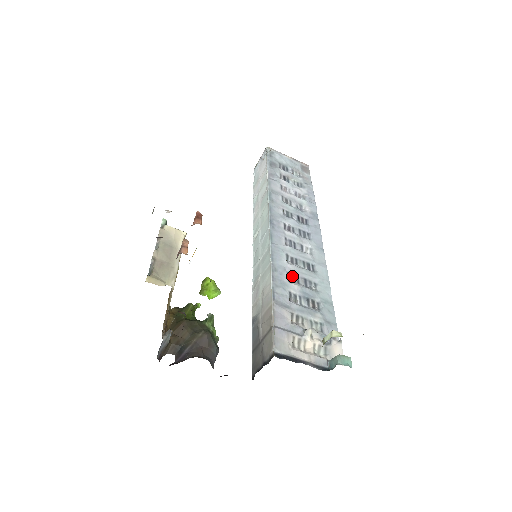
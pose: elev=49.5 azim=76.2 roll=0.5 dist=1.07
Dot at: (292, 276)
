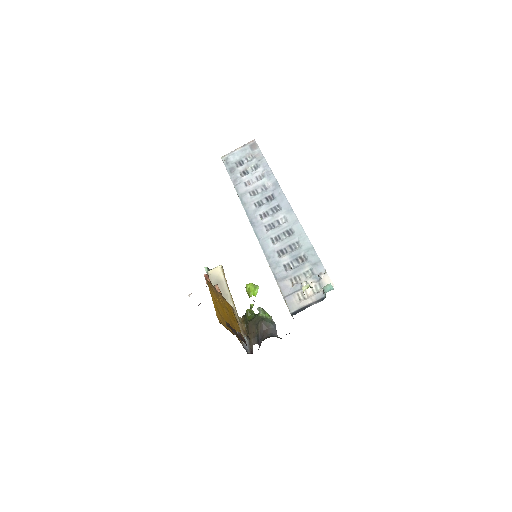
Dot at: (281, 251)
